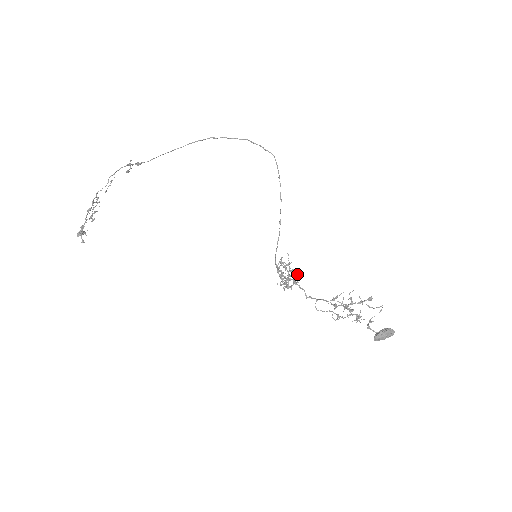
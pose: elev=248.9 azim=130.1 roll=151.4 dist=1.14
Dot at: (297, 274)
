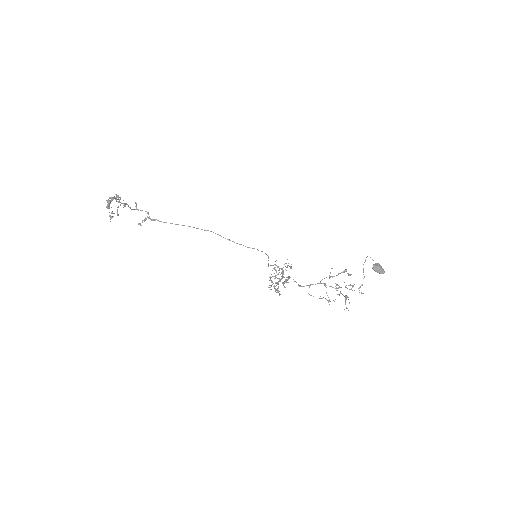
Dot at: occluded
